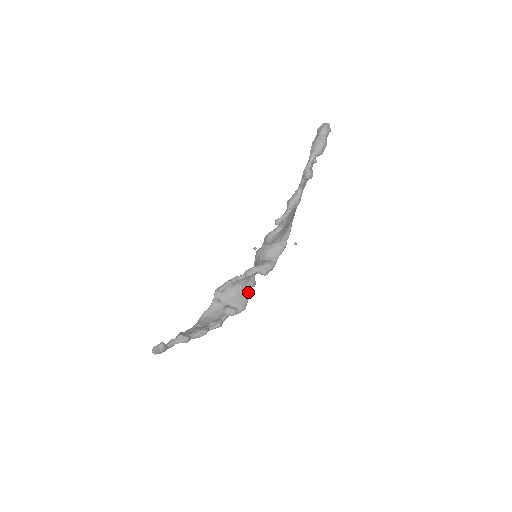
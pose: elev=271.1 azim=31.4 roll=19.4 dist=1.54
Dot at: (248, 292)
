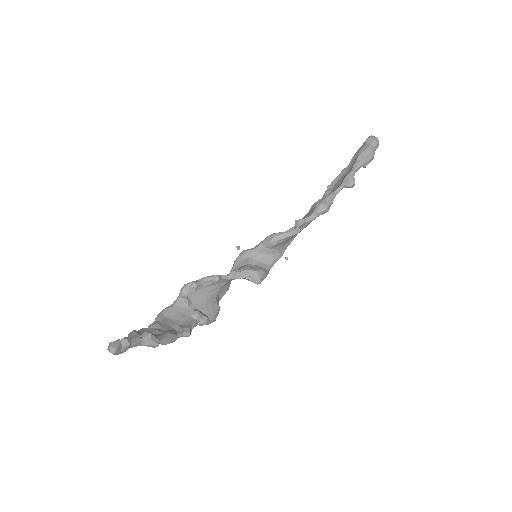
Dot at: (219, 300)
